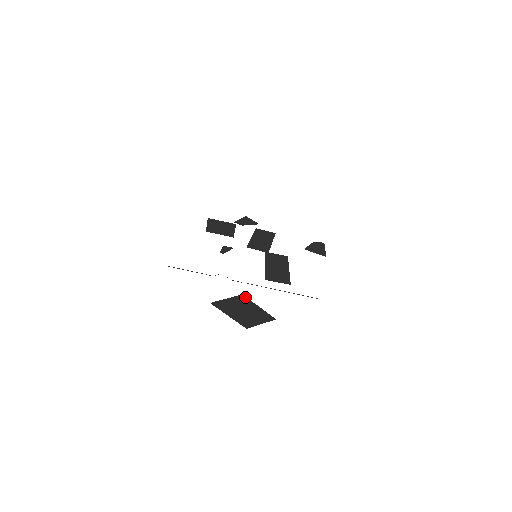
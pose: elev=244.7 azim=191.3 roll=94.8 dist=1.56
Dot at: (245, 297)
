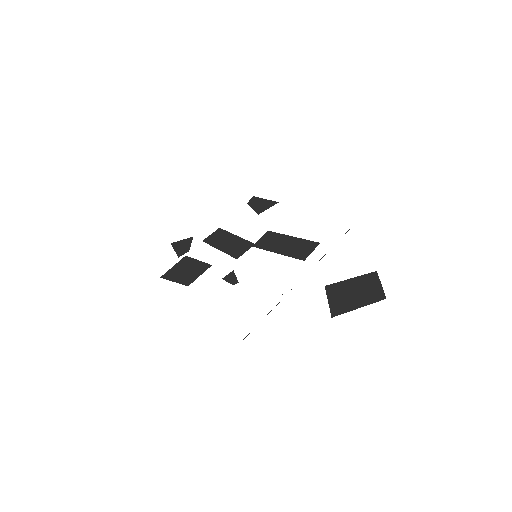
Dot at: (331, 285)
